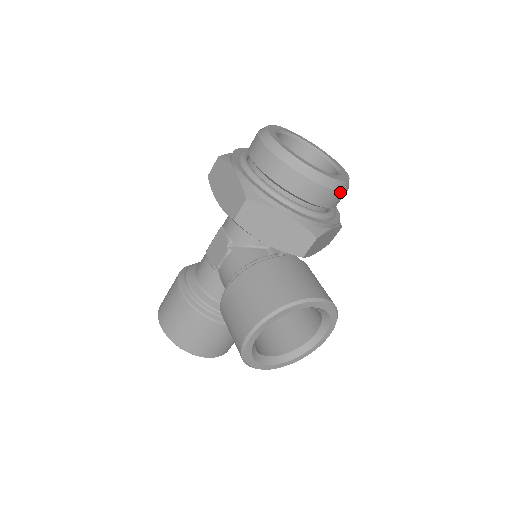
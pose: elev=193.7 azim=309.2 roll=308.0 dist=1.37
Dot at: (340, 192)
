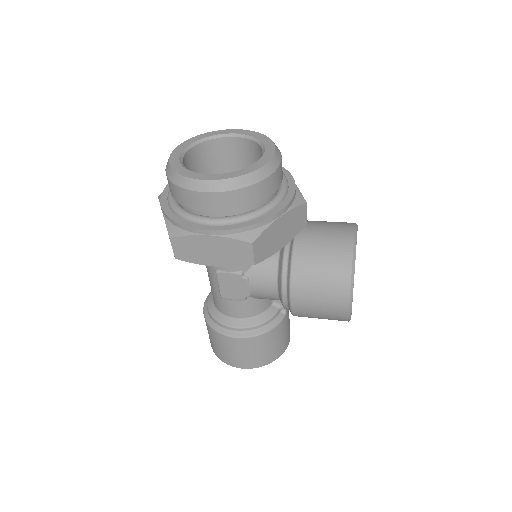
Dot at: (280, 154)
